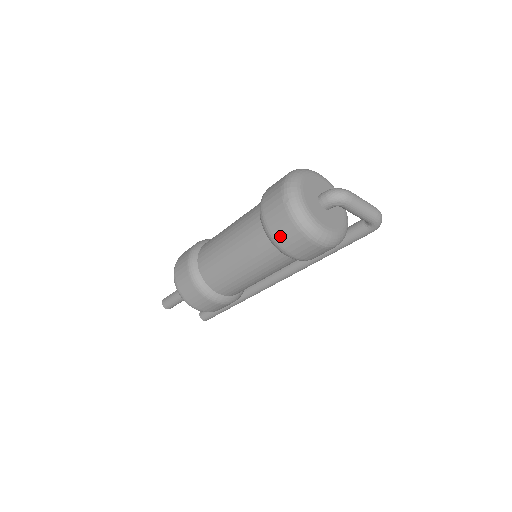
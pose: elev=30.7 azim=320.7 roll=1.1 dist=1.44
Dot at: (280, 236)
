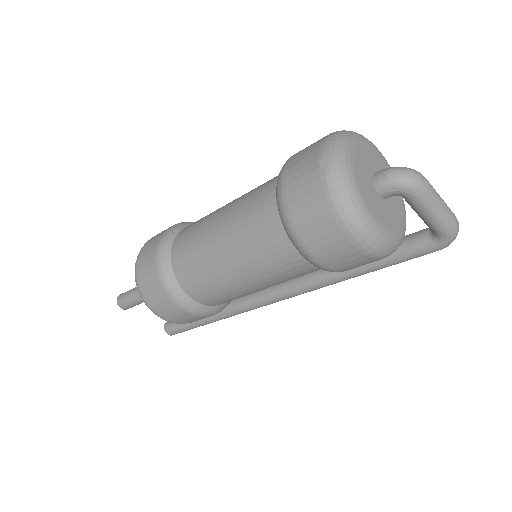
Dot at: (302, 222)
